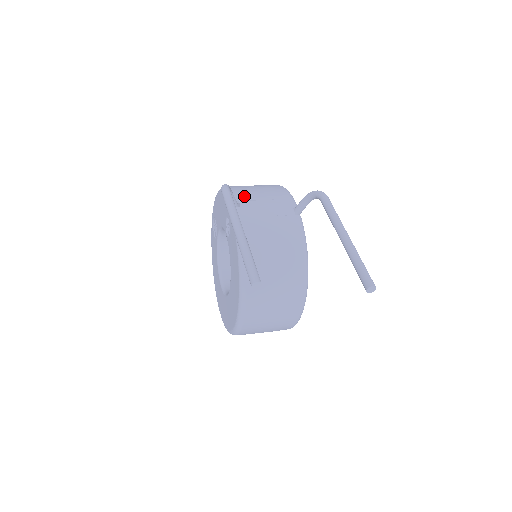
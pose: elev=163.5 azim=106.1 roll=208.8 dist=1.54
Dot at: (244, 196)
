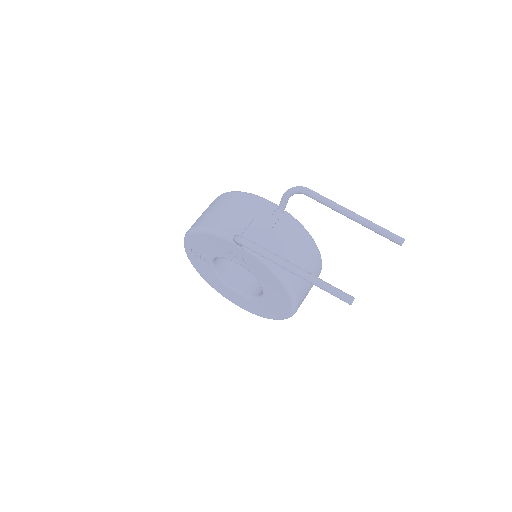
Dot at: (238, 228)
